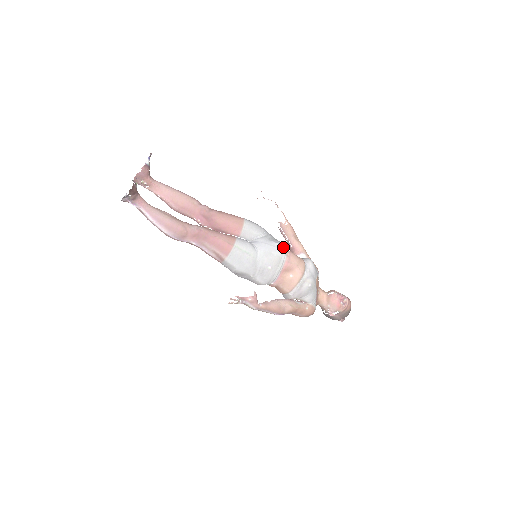
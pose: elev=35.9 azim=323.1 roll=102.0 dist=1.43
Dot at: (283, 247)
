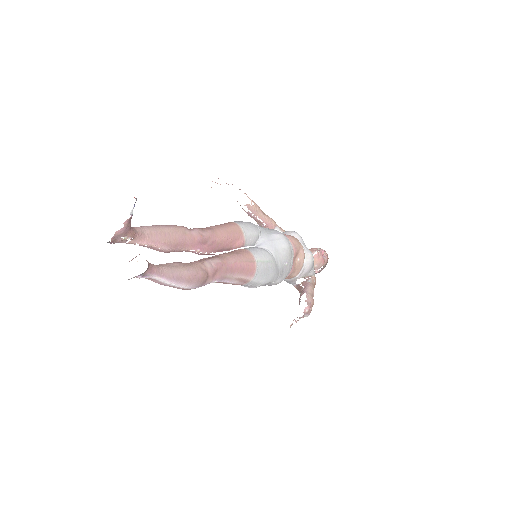
Dot at: (284, 235)
